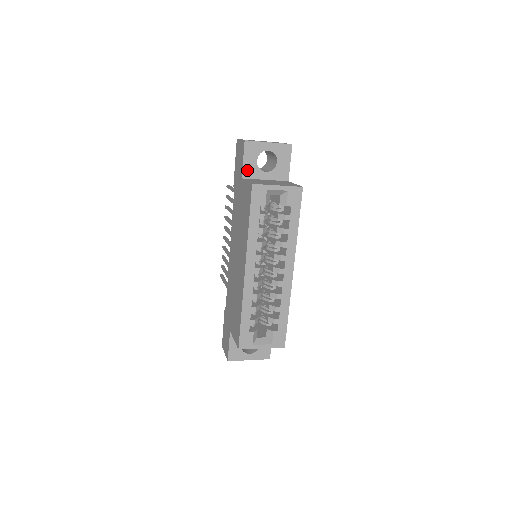
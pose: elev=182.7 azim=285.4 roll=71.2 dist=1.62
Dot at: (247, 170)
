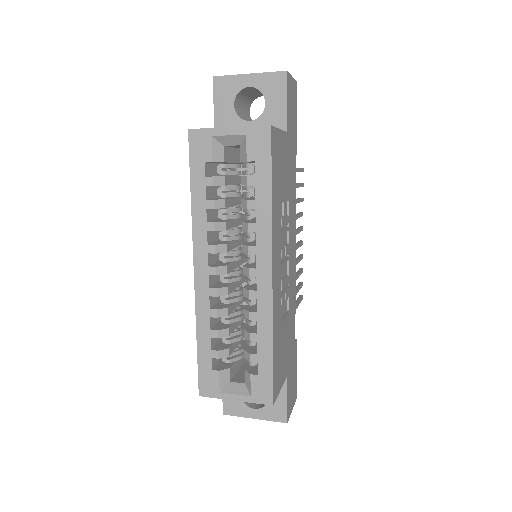
Dot at: (221, 121)
